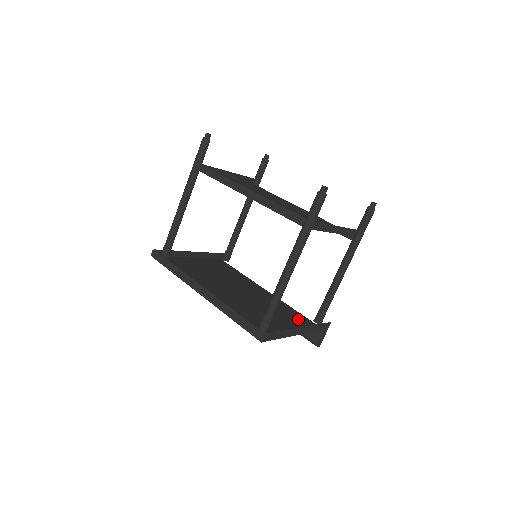
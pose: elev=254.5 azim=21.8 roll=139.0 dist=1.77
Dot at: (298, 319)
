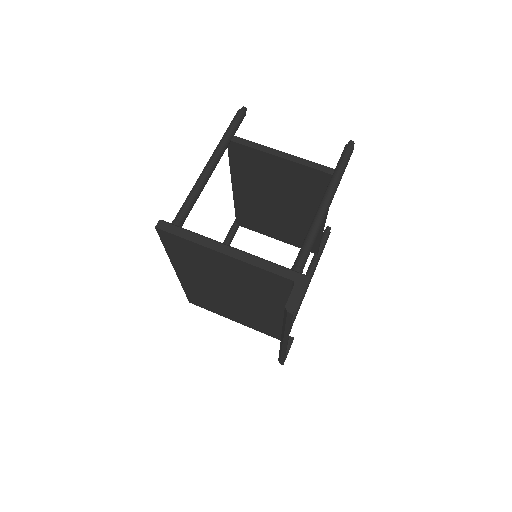
Dot at: (269, 284)
